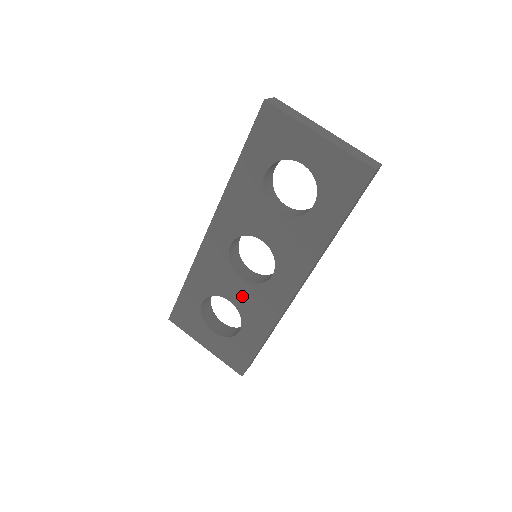
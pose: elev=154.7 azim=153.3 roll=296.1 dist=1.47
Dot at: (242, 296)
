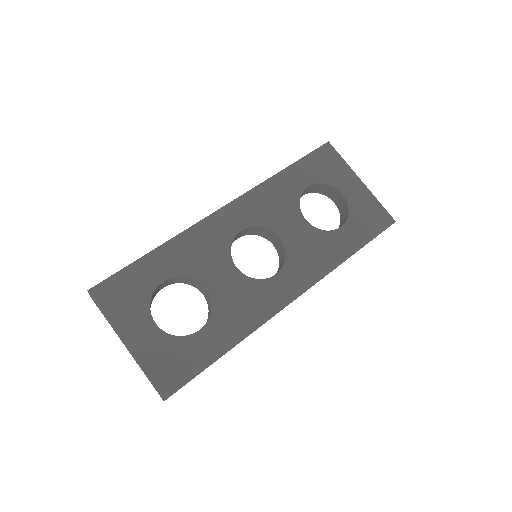
Dot at: (227, 287)
